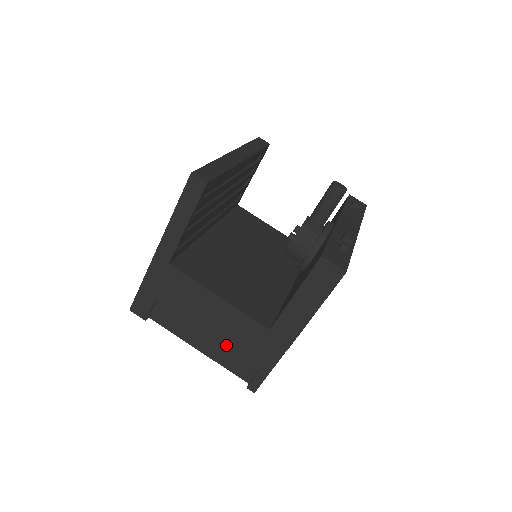
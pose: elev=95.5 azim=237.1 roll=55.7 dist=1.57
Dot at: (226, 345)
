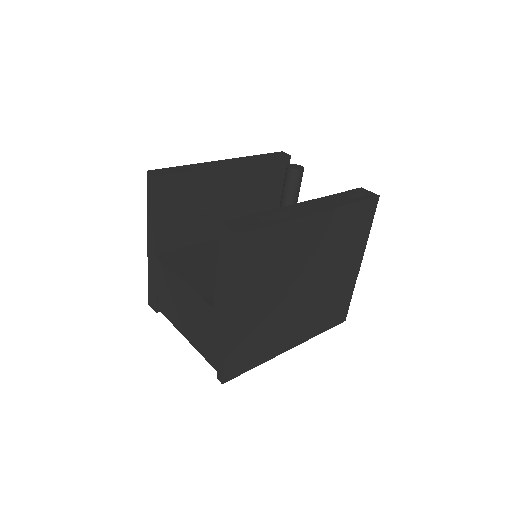
Dot at: occluded
